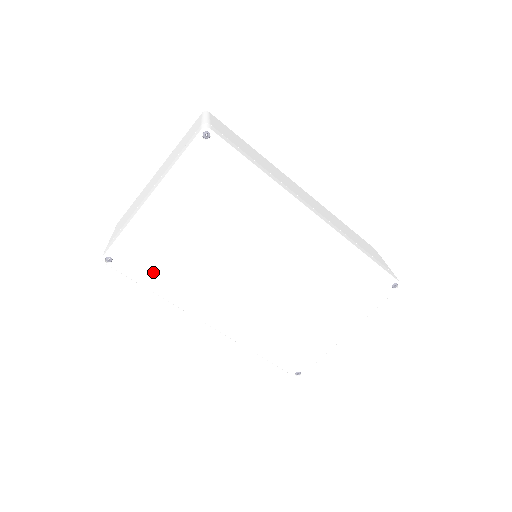
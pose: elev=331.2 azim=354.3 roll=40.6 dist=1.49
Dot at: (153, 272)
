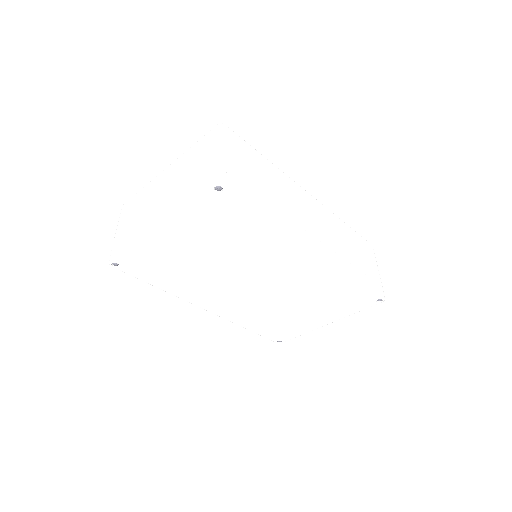
Dot at: (157, 275)
